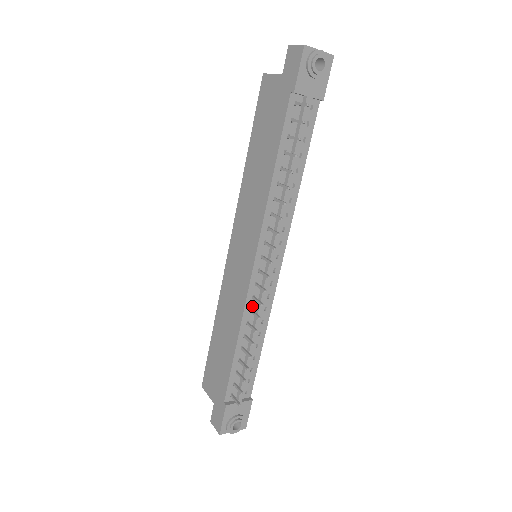
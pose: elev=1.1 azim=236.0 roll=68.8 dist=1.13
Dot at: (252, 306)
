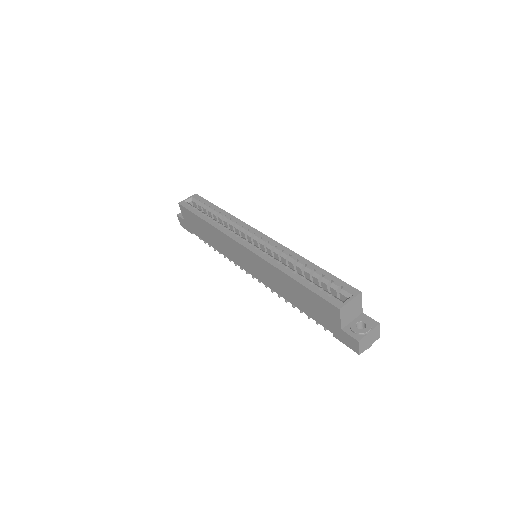
Dot at: occluded
